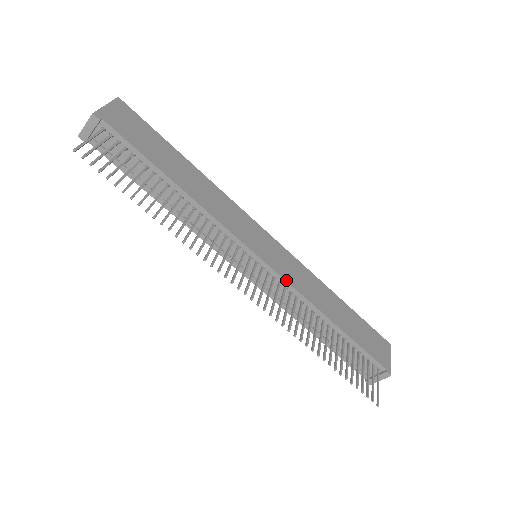
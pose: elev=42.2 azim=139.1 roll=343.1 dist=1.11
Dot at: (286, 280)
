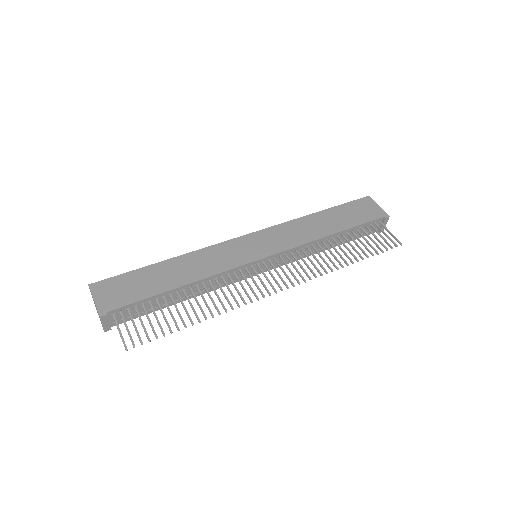
Dot at: (287, 249)
